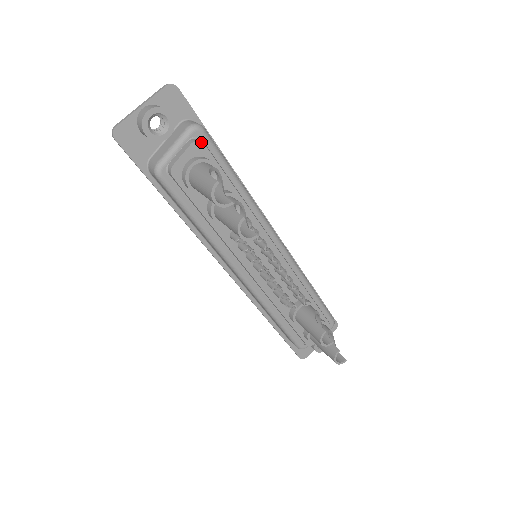
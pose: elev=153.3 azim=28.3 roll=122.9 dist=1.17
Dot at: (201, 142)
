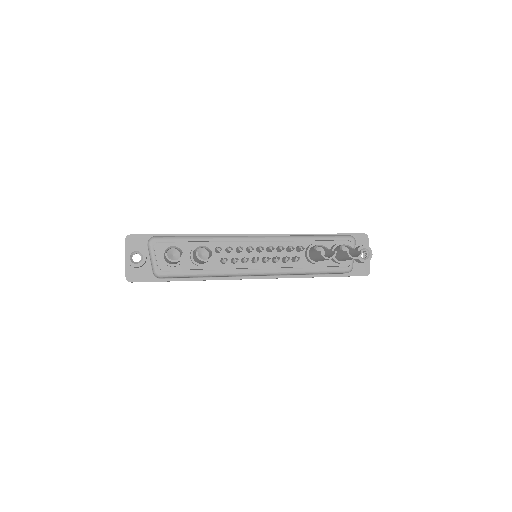
Dot at: (157, 244)
